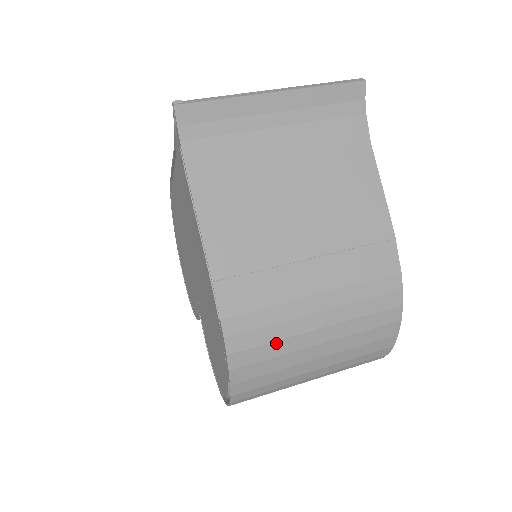
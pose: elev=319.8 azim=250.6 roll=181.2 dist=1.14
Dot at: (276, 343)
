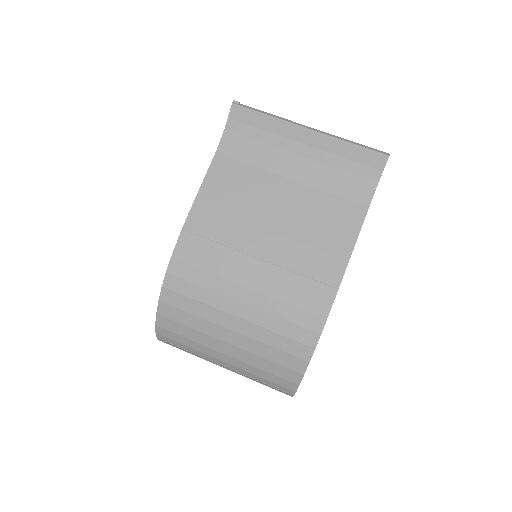
Dot at: (200, 303)
